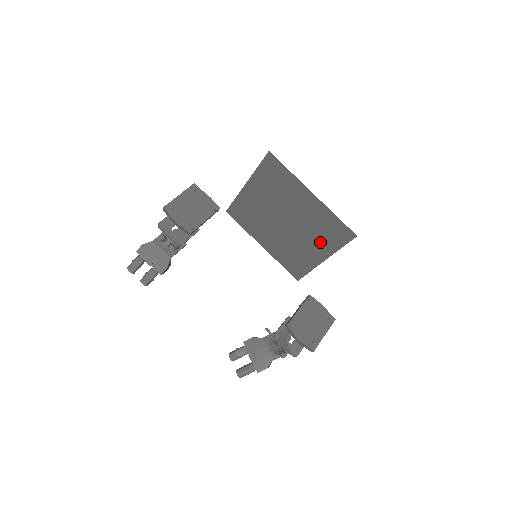
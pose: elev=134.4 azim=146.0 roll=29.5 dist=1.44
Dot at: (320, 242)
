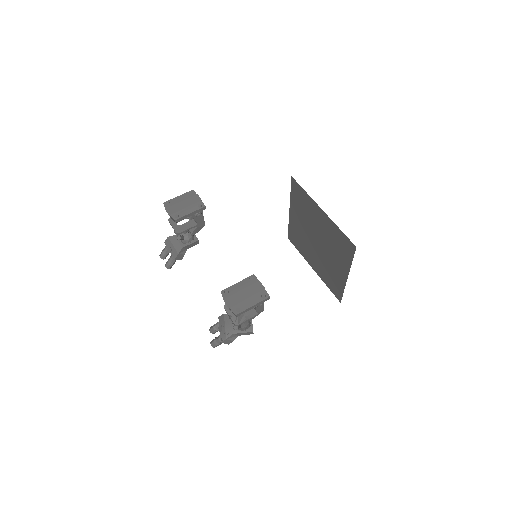
Dot at: (339, 258)
